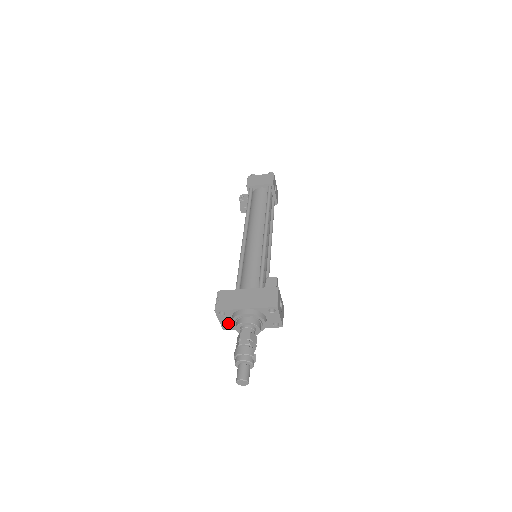
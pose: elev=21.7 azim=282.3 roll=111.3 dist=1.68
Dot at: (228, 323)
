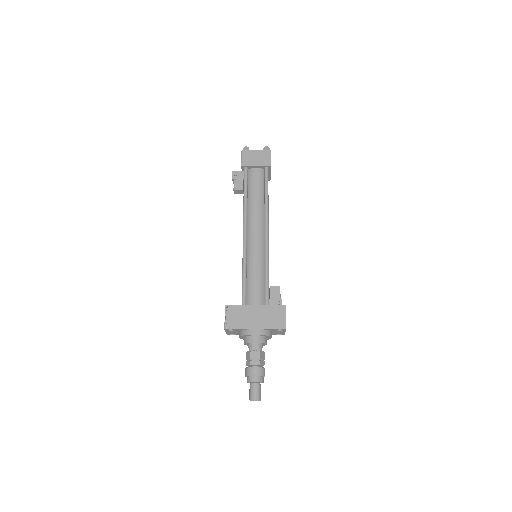
Dot at: (234, 333)
